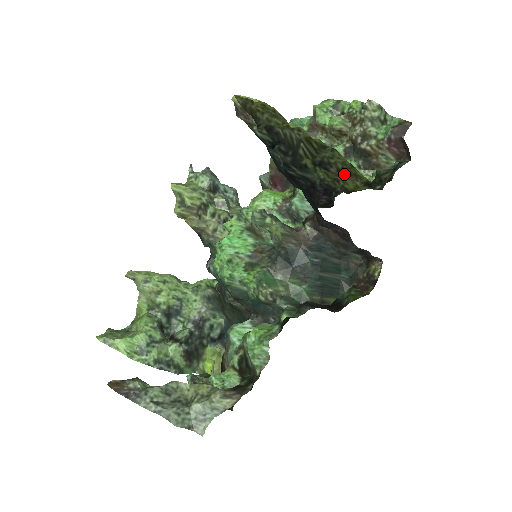
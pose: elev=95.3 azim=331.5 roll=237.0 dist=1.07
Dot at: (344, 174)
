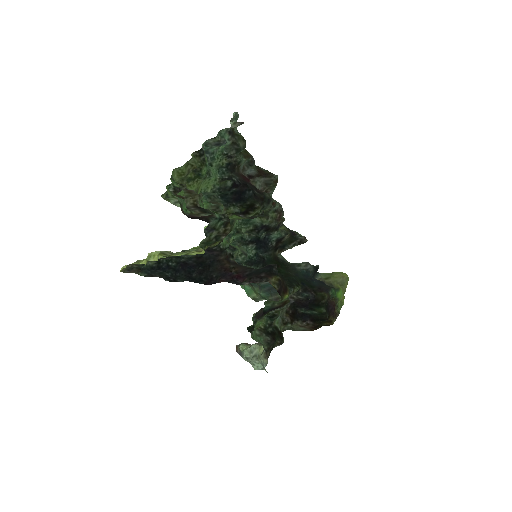
Dot at: occluded
